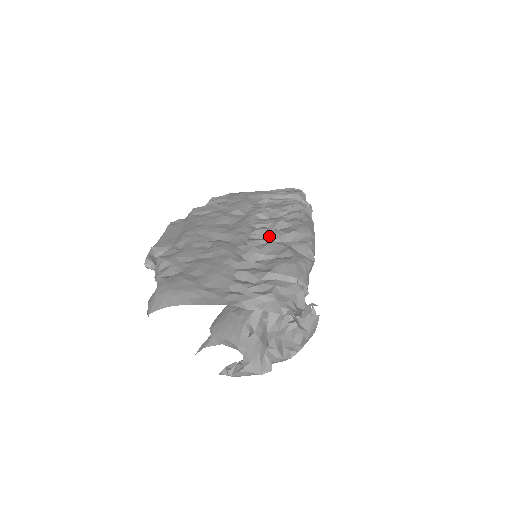
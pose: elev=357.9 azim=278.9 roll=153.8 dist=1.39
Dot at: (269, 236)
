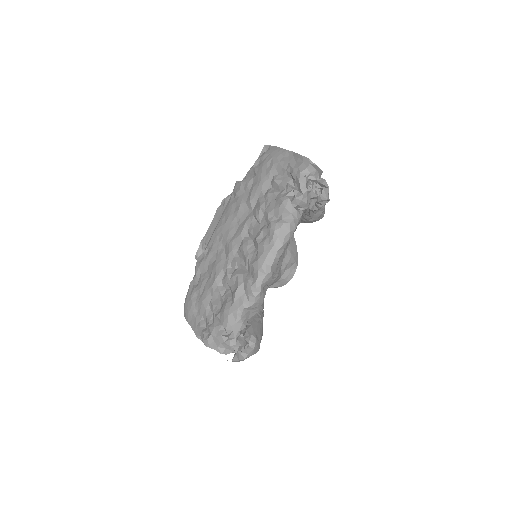
Dot at: (244, 259)
